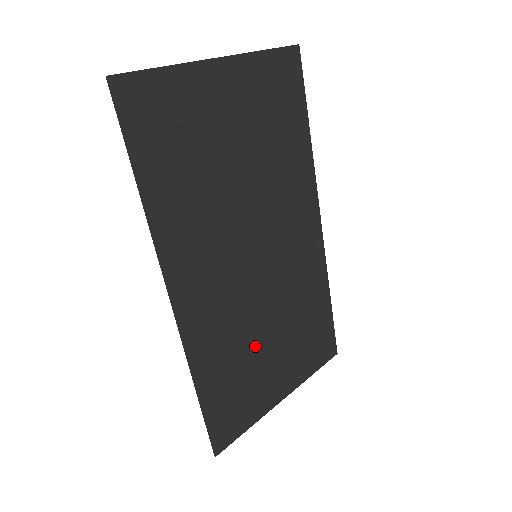
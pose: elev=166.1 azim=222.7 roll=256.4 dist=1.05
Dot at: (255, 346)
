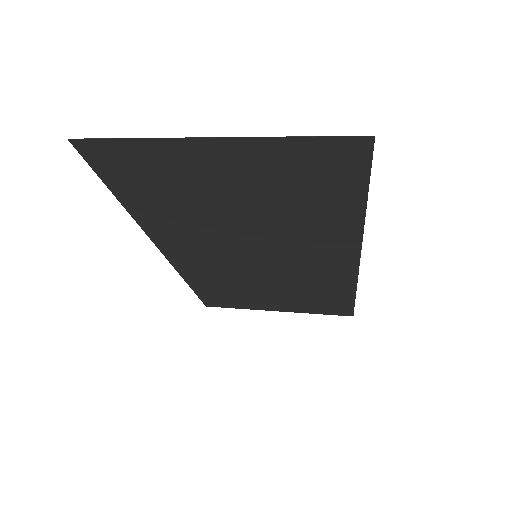
Dot at: (249, 287)
